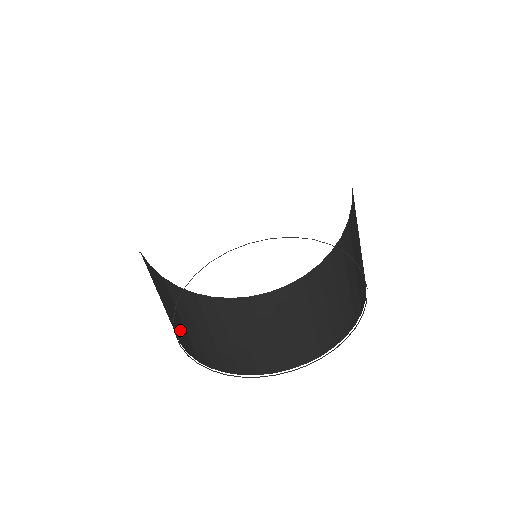
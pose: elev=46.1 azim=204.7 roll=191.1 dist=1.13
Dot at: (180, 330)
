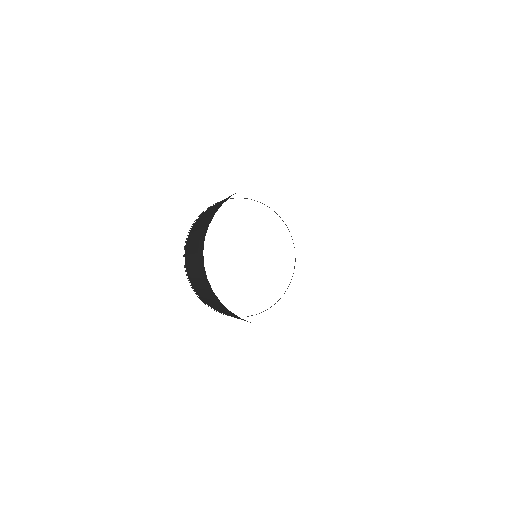
Dot at: (207, 301)
